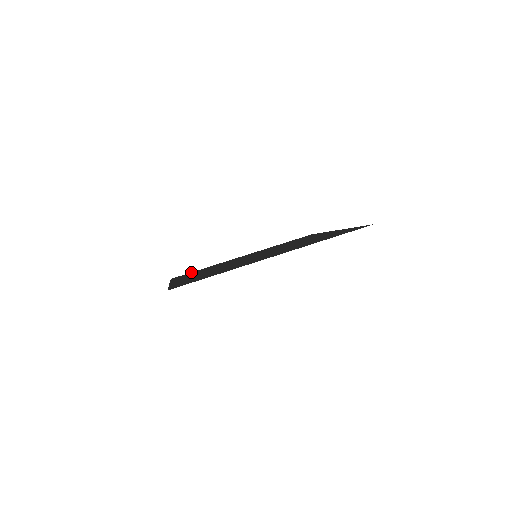
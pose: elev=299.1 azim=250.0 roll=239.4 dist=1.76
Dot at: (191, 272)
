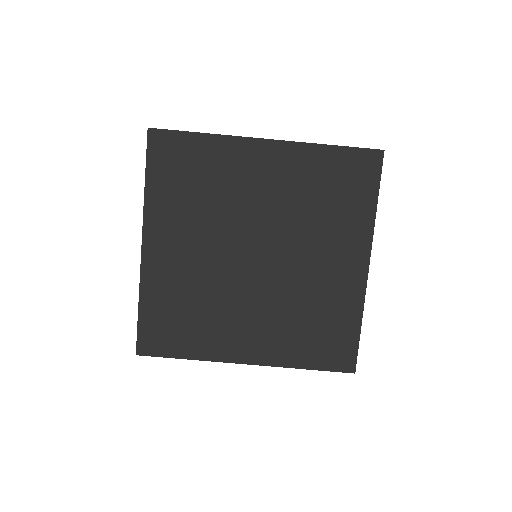
Dot at: (180, 135)
